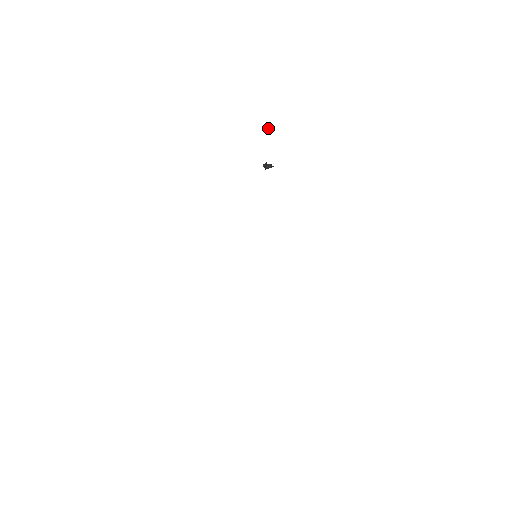
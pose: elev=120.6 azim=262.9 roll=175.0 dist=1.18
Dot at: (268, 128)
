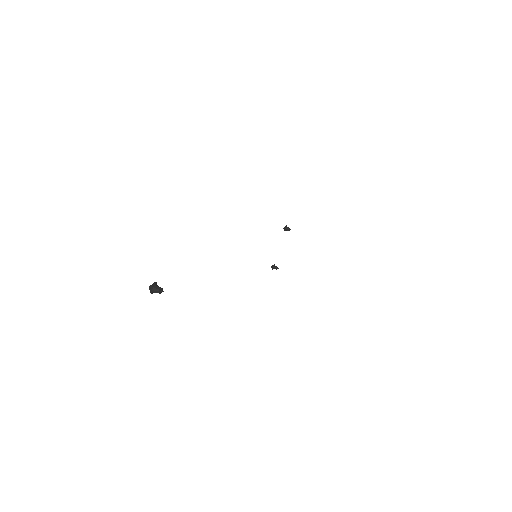
Dot at: (287, 227)
